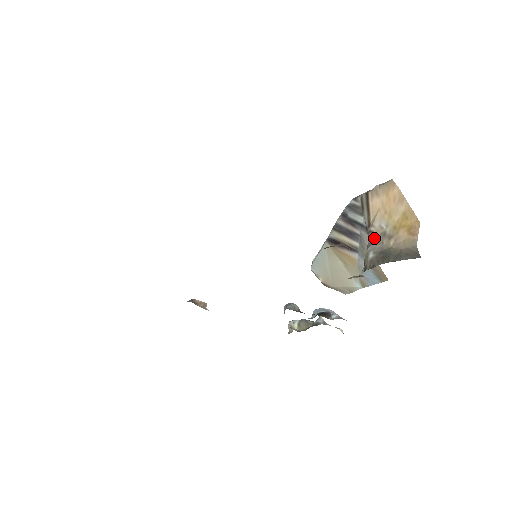
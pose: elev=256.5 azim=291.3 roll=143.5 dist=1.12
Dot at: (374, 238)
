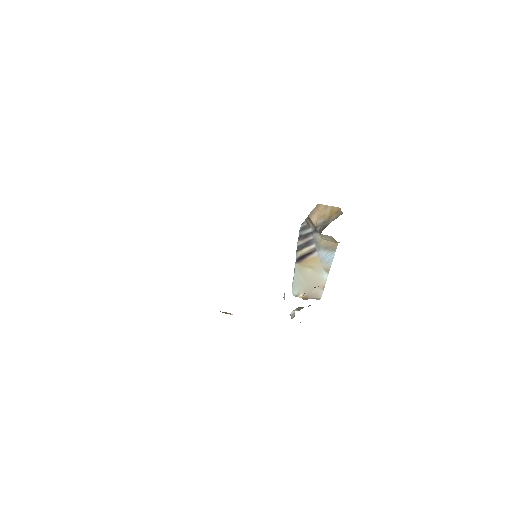
Dot at: (320, 226)
